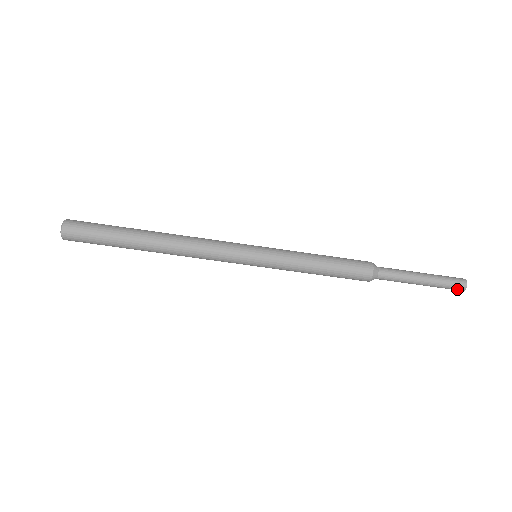
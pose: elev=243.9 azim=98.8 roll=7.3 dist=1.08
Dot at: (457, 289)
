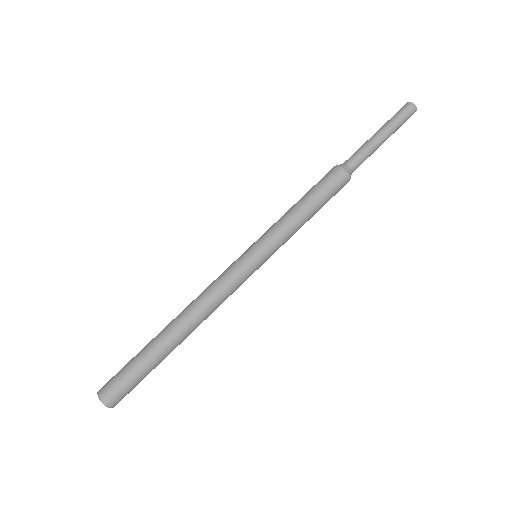
Dot at: (411, 114)
